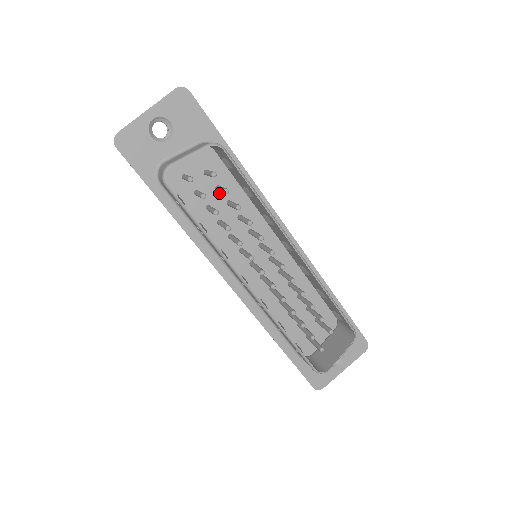
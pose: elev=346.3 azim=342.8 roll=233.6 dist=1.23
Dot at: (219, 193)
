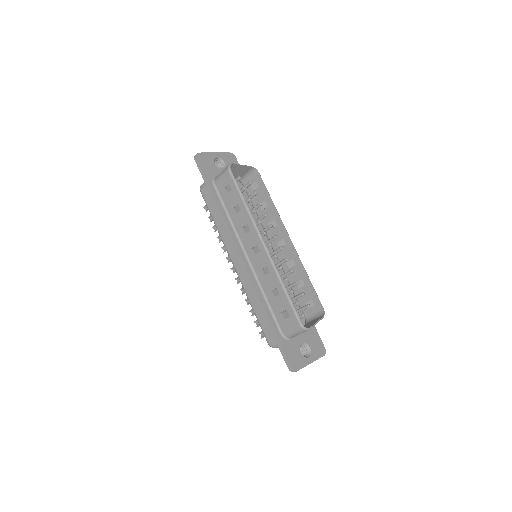
Dot at: occluded
